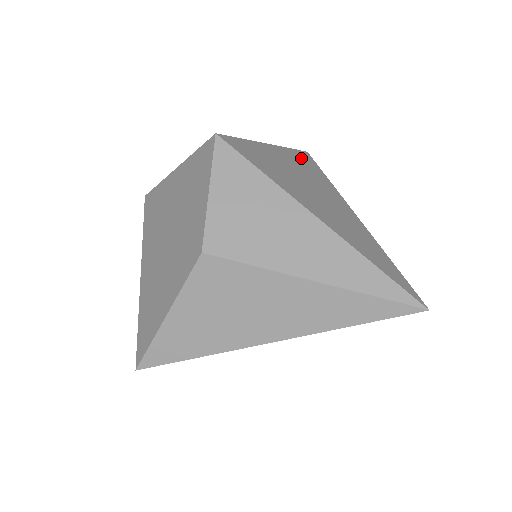
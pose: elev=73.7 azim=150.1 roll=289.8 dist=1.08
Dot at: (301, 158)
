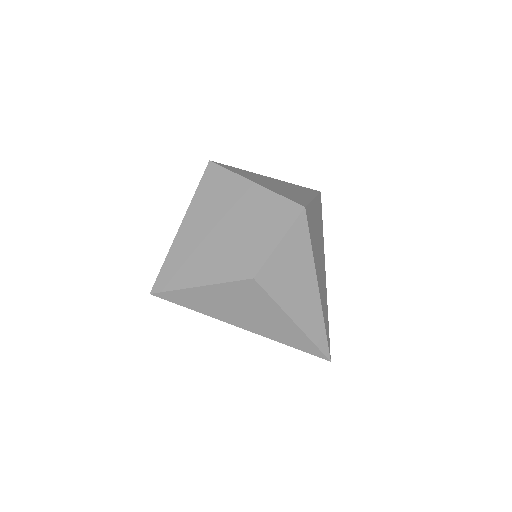
Dot at: (319, 207)
